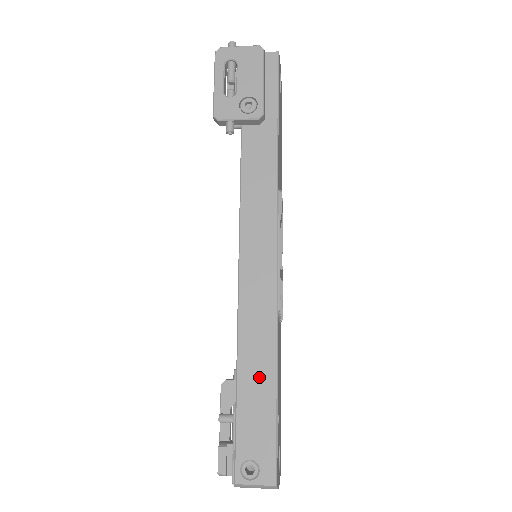
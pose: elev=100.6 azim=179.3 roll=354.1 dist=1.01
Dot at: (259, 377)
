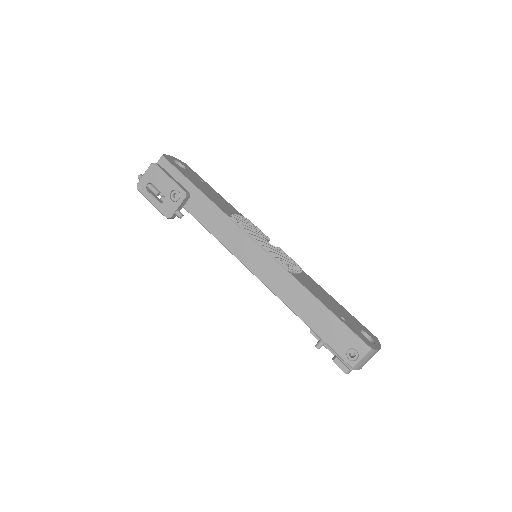
Dot at: (311, 309)
